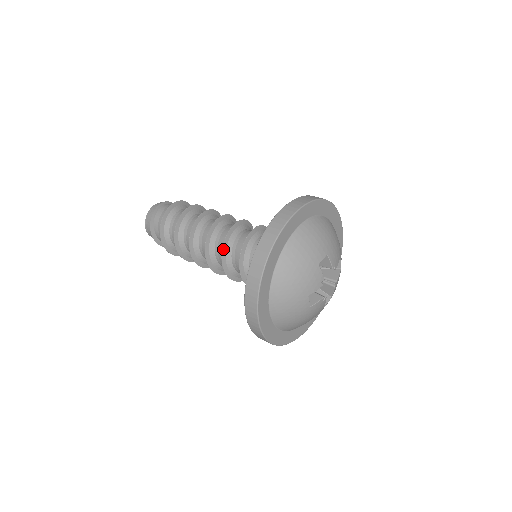
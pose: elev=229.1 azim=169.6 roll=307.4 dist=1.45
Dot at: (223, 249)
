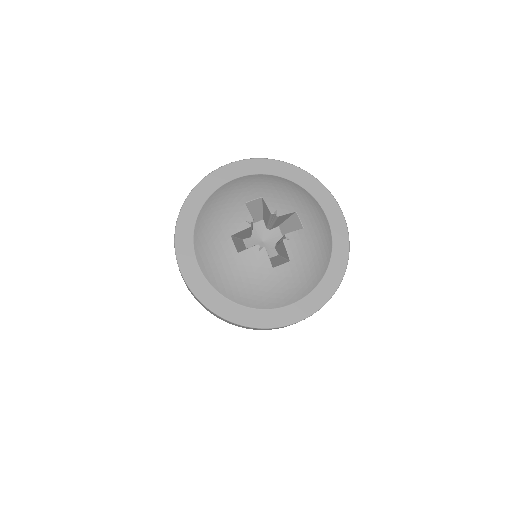
Dot at: occluded
